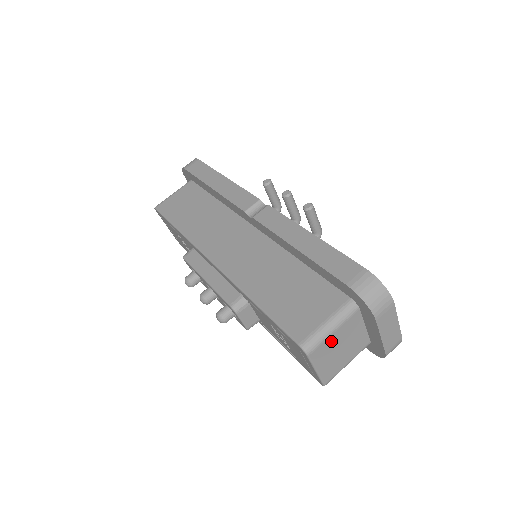
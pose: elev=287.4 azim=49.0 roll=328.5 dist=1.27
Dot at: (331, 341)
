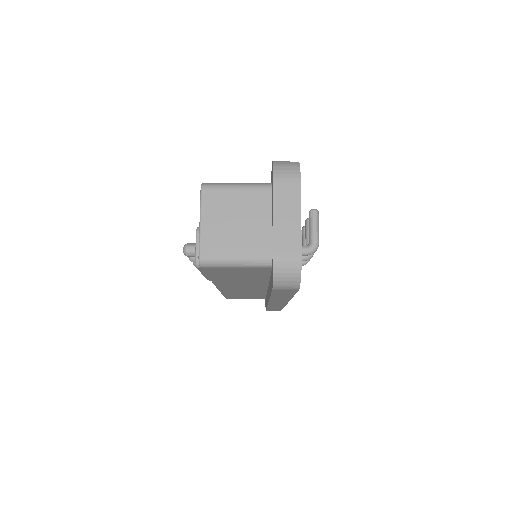
Dot at: (230, 199)
